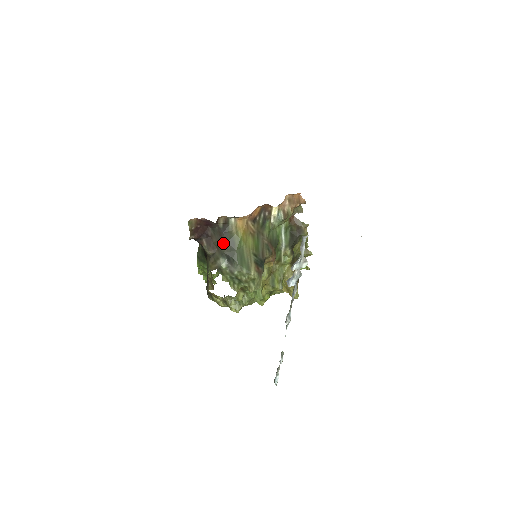
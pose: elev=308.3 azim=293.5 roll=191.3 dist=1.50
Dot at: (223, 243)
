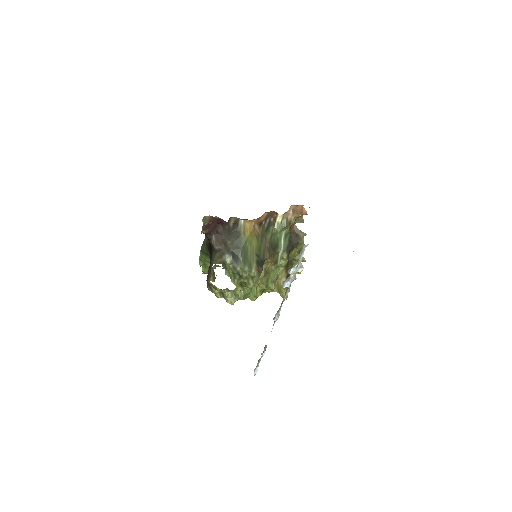
Dot at: (231, 241)
